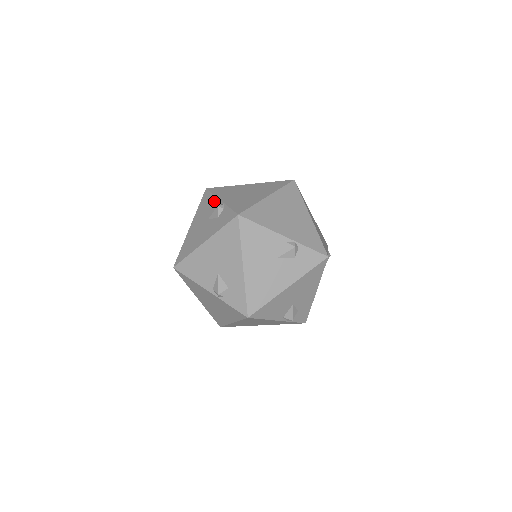
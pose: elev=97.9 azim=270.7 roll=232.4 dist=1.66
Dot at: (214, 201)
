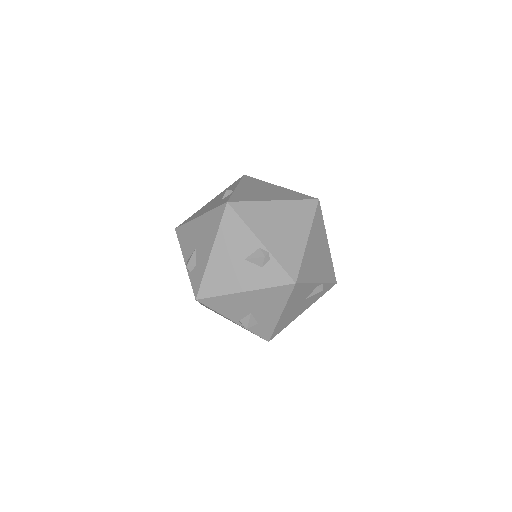
Dot at: (234, 186)
